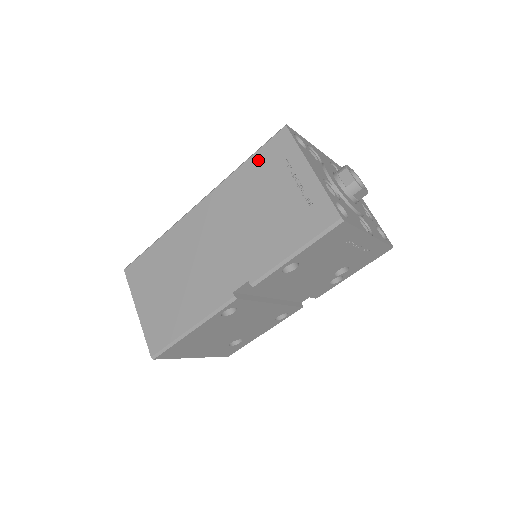
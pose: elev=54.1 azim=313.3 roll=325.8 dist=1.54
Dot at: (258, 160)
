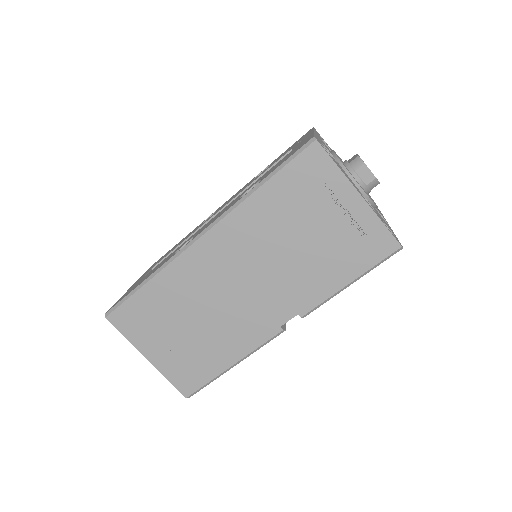
Dot at: (283, 182)
